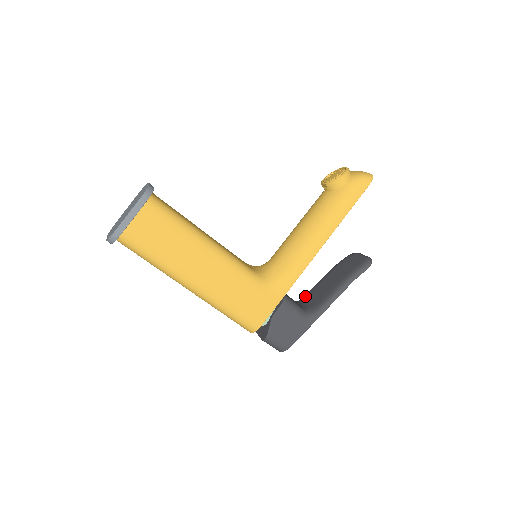
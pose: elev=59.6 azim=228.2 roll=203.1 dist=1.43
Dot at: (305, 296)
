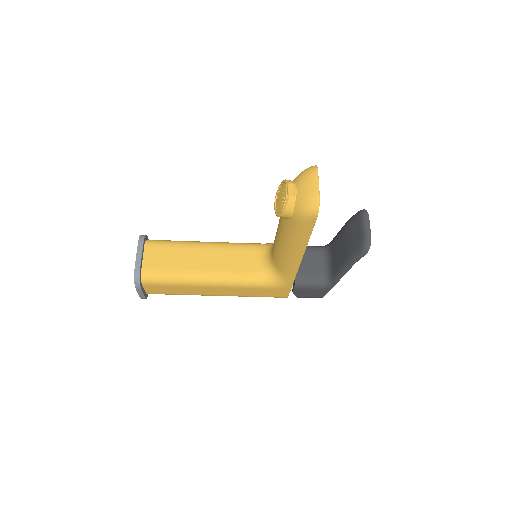
Dot at: (330, 245)
